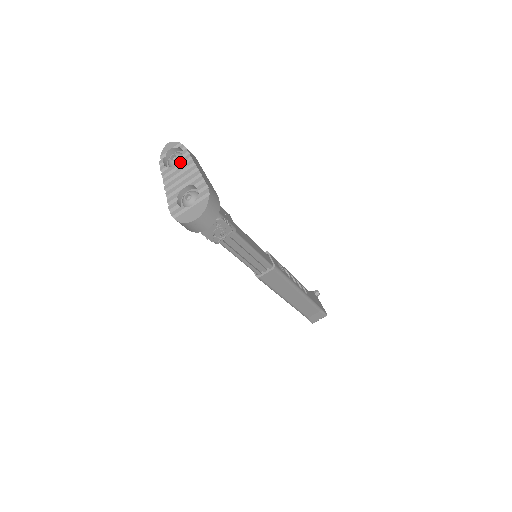
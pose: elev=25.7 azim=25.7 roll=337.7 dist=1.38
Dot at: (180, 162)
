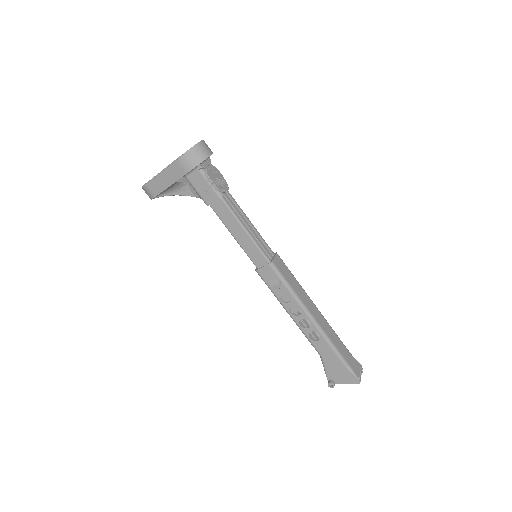
Dot at: occluded
